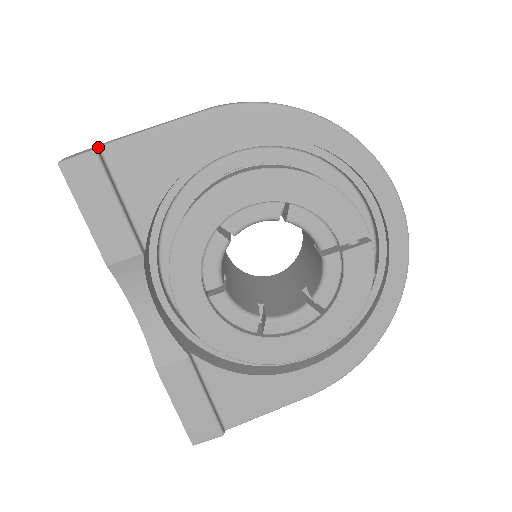
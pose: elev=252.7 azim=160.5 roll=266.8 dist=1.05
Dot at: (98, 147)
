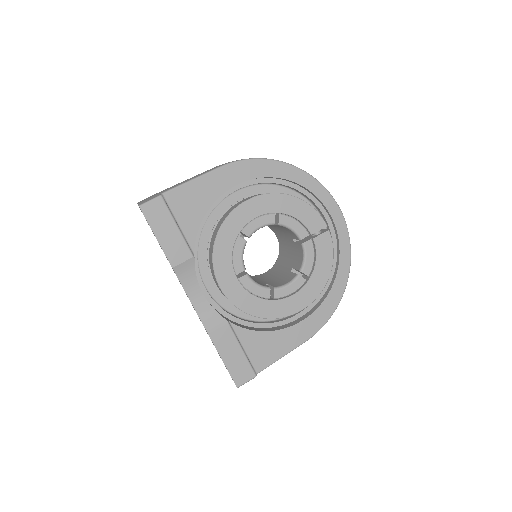
Dot at: (161, 194)
